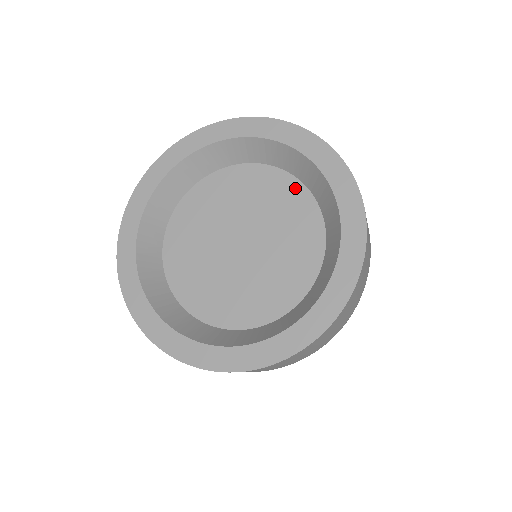
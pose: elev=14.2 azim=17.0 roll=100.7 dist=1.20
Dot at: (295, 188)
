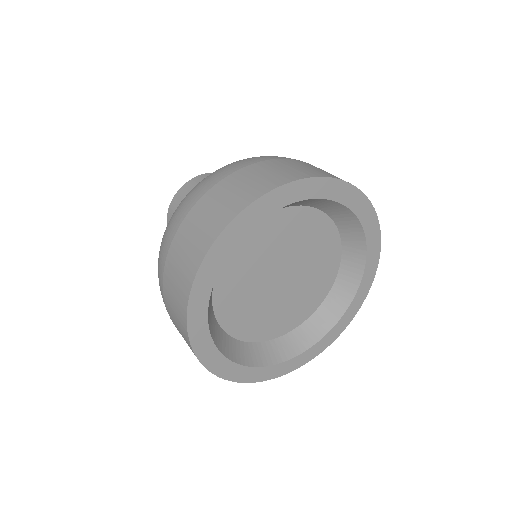
Dot at: (326, 224)
